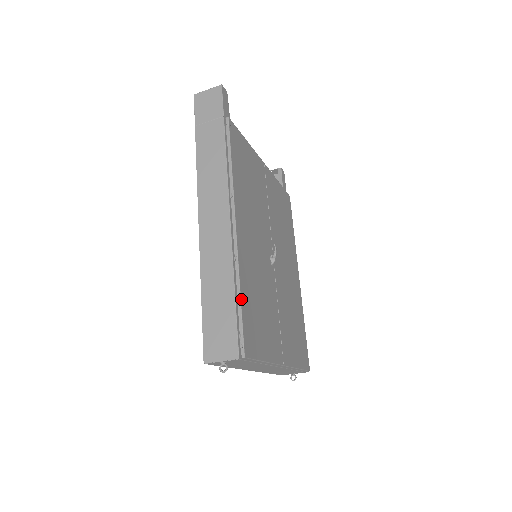
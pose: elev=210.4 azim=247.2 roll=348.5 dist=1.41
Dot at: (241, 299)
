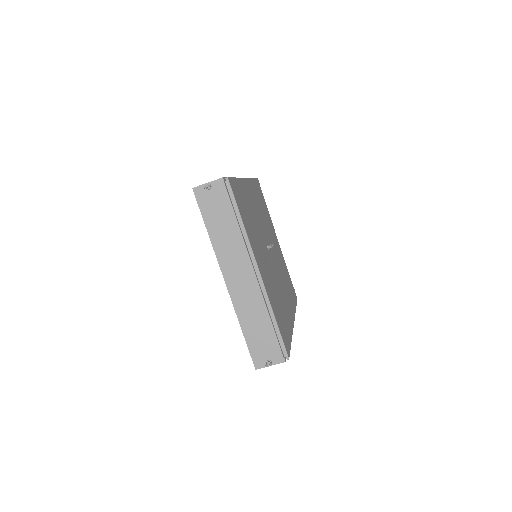
Dot at: (236, 178)
